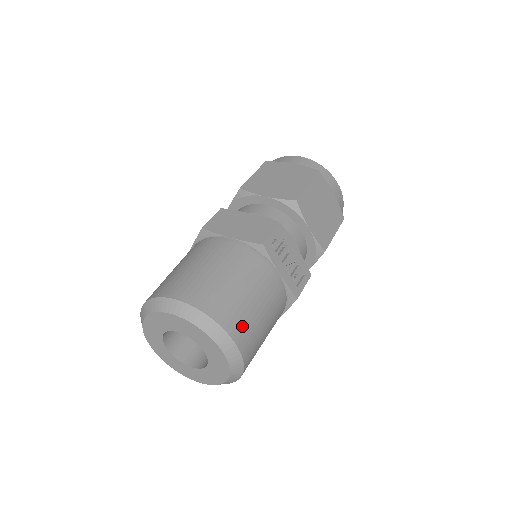
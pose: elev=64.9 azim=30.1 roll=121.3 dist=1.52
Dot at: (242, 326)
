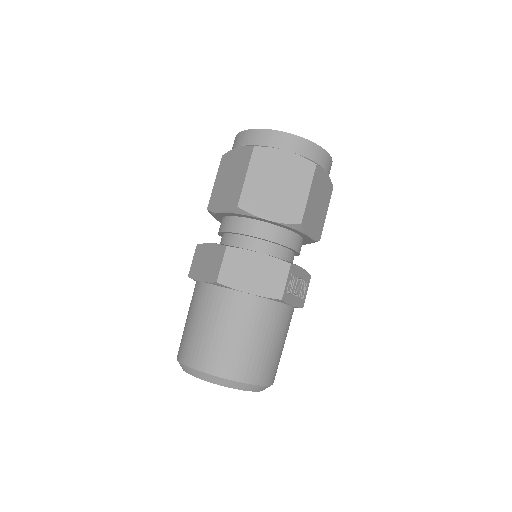
Dot at: (273, 370)
